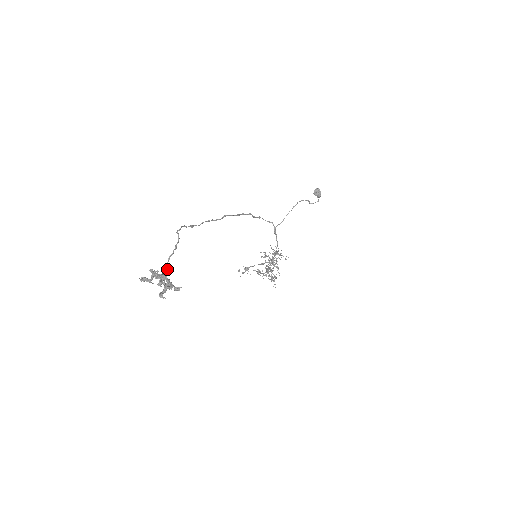
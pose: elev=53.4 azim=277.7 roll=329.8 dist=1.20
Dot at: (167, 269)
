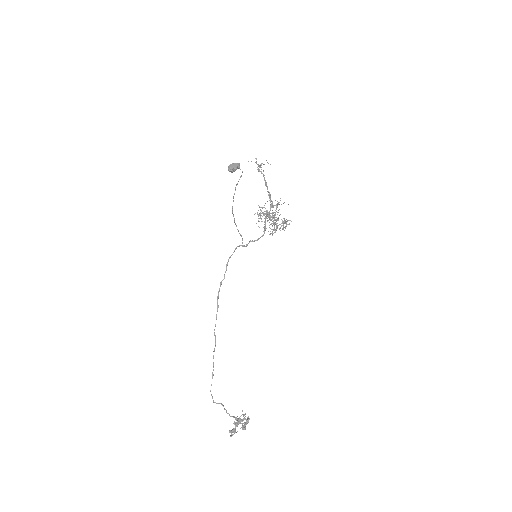
Dot at: occluded
